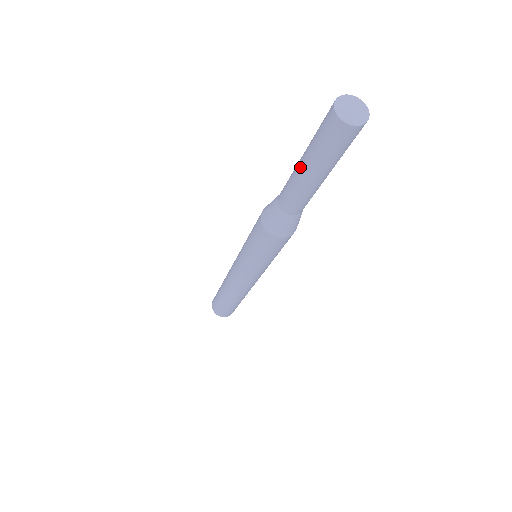
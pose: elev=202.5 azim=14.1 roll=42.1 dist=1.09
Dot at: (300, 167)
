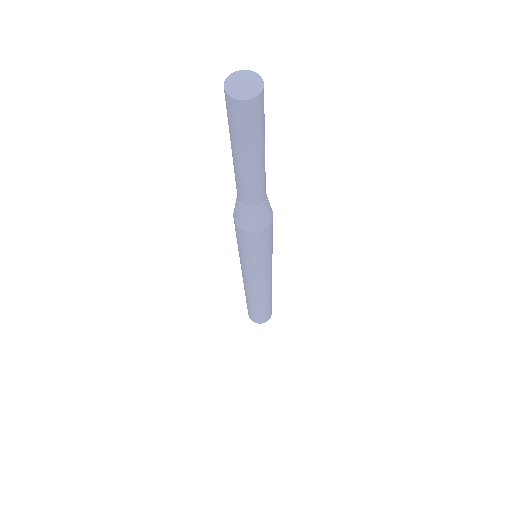
Dot at: (238, 163)
